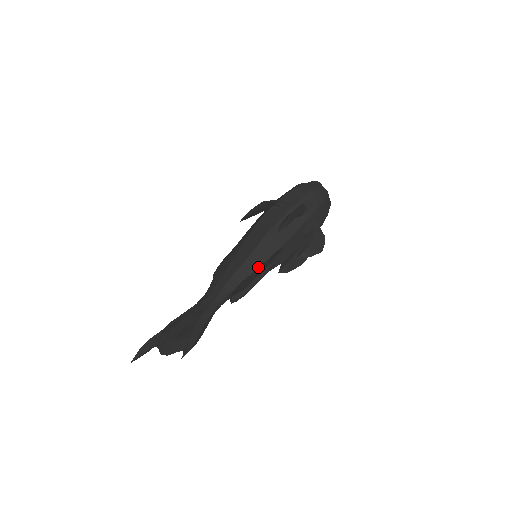
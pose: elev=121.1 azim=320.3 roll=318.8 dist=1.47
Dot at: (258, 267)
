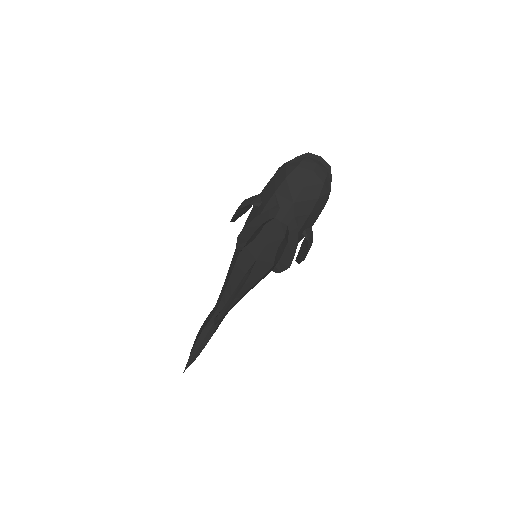
Dot at: occluded
